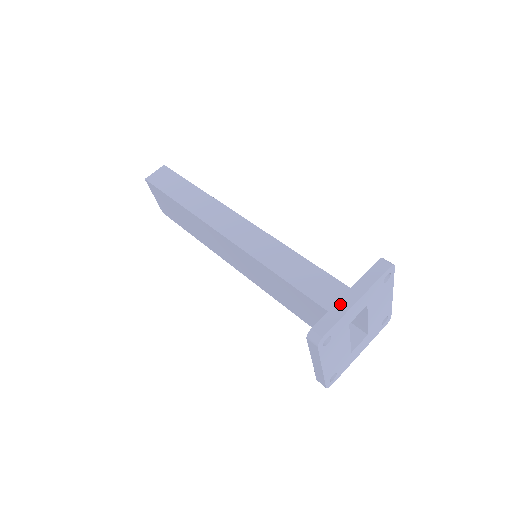
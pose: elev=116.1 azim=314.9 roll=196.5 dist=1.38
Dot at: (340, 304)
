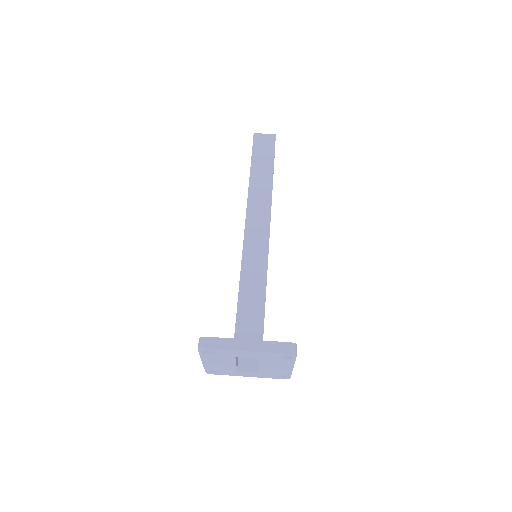
Dot at: (236, 342)
